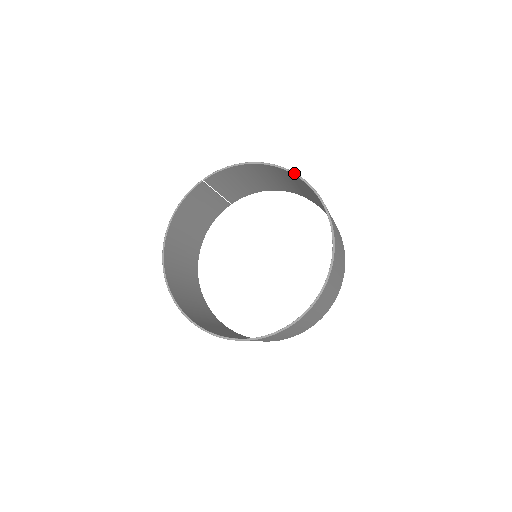
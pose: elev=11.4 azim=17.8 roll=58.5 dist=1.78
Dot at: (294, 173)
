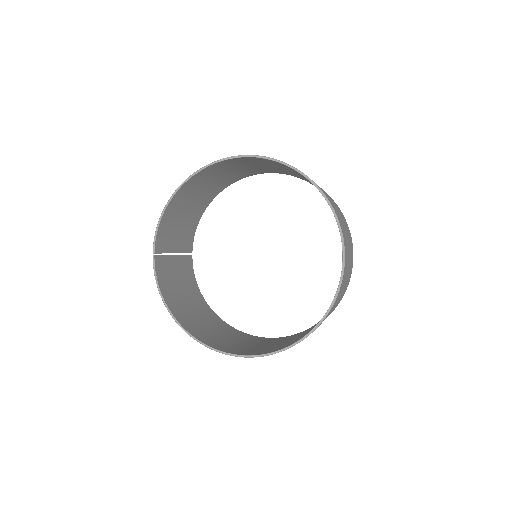
Dot at: (208, 165)
